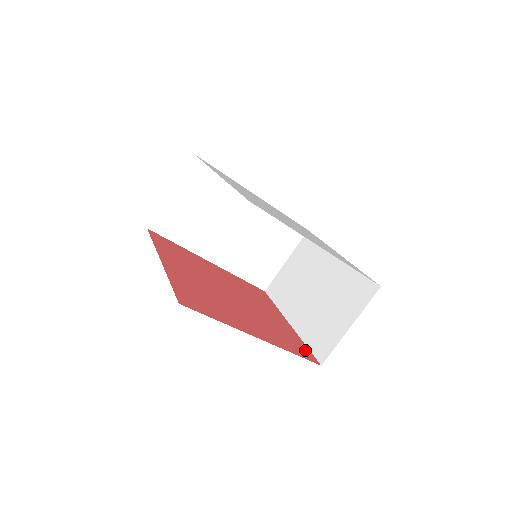
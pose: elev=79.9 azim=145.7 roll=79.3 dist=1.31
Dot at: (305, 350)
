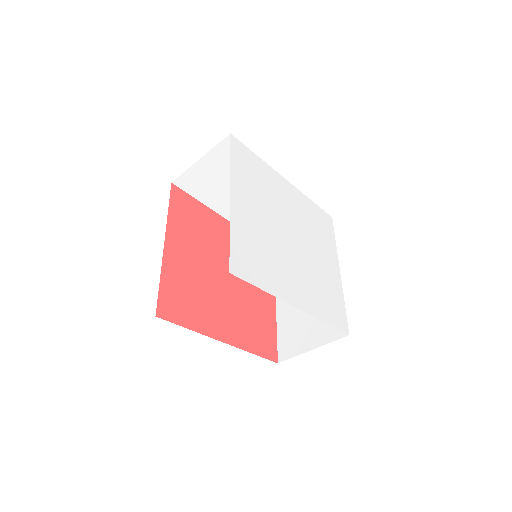
Dot at: (271, 343)
